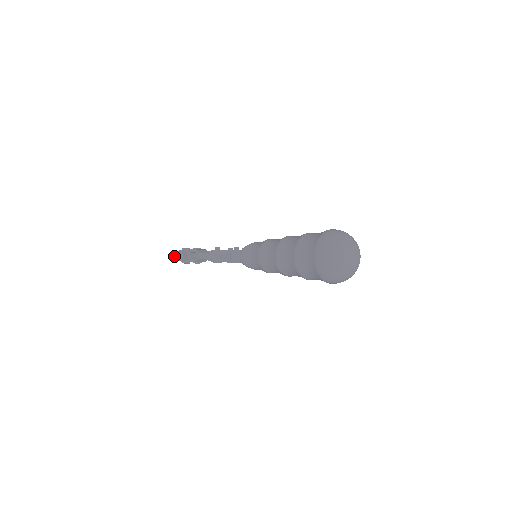
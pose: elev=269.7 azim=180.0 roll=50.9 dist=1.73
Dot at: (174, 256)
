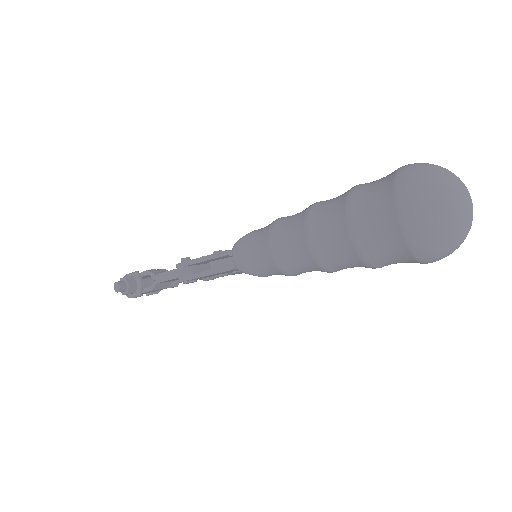
Dot at: (114, 288)
